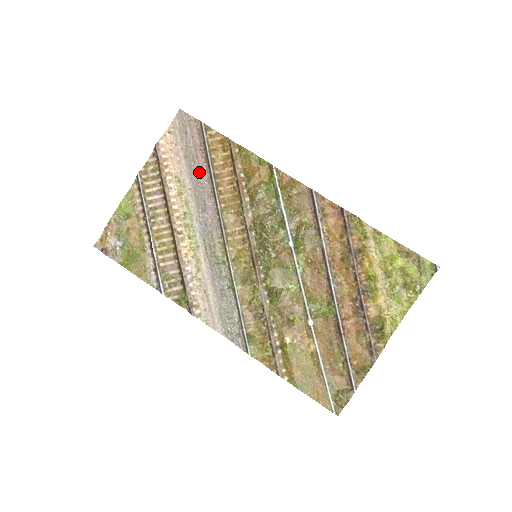
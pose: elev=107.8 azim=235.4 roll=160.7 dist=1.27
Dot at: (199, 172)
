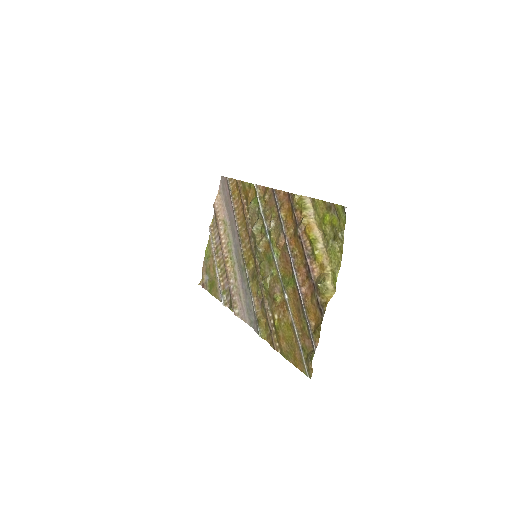
Dot at: (230, 211)
